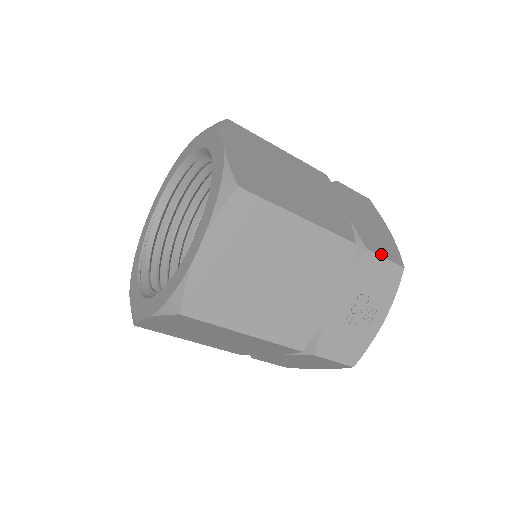
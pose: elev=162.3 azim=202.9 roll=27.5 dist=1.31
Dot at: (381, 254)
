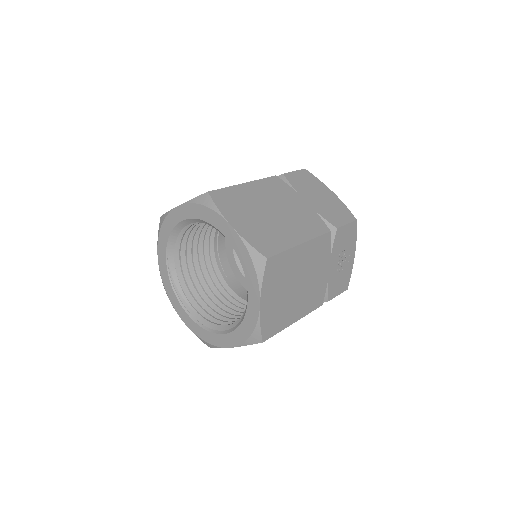
Dot at: (343, 223)
